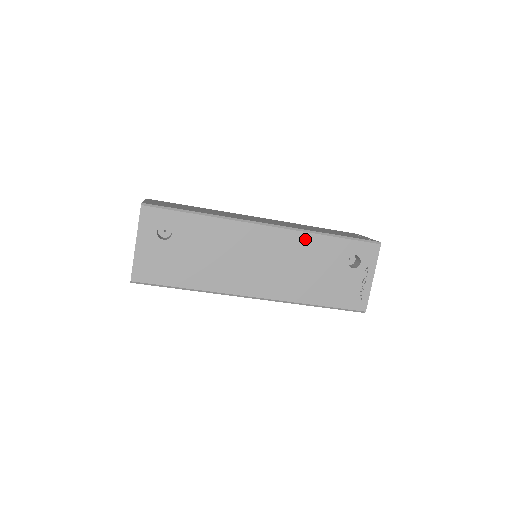
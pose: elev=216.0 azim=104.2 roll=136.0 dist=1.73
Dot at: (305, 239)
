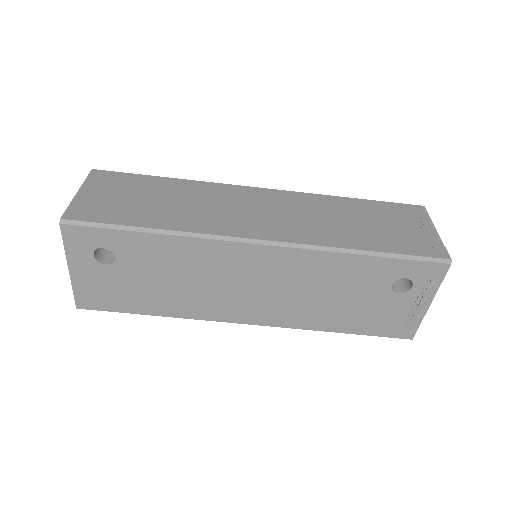
Dot at: (322, 259)
